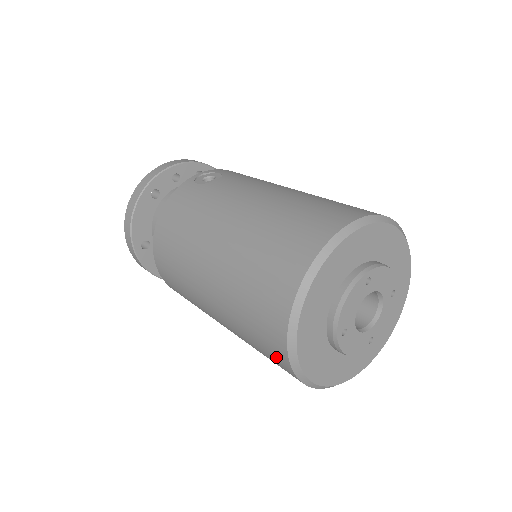
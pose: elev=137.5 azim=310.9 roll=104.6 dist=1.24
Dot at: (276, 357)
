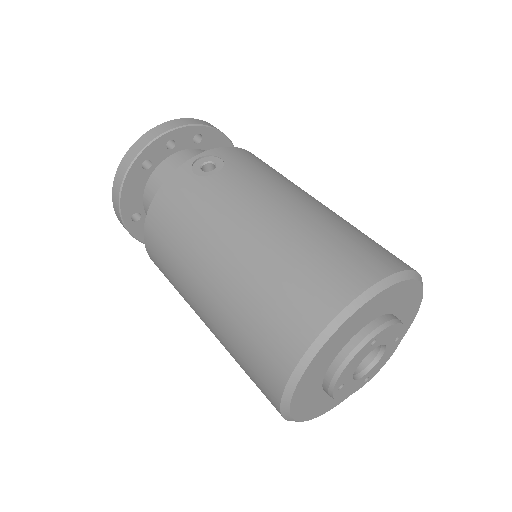
Dot at: (268, 399)
